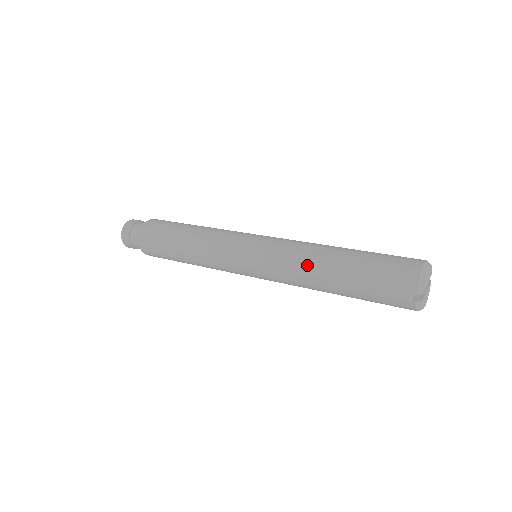
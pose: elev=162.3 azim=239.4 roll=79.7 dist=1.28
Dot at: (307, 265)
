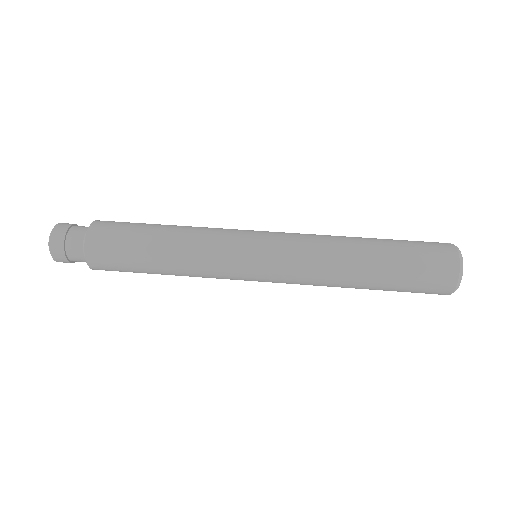
Dot at: (333, 285)
